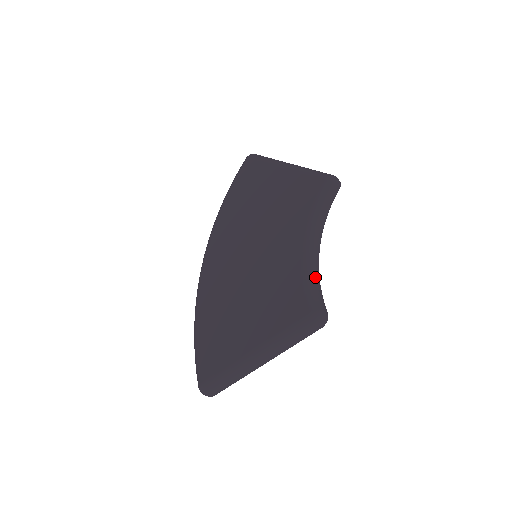
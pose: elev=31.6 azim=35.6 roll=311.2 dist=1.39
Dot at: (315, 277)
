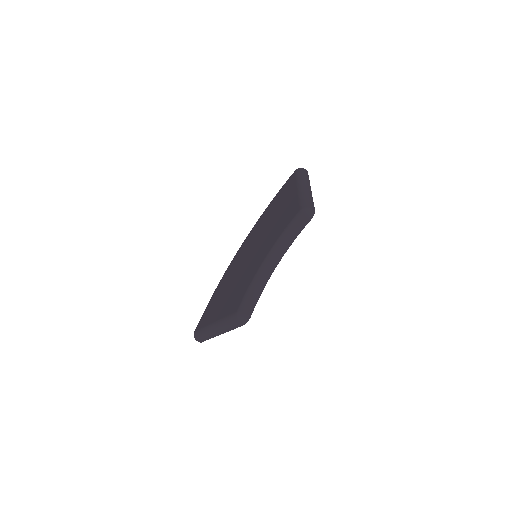
Dot at: (258, 287)
